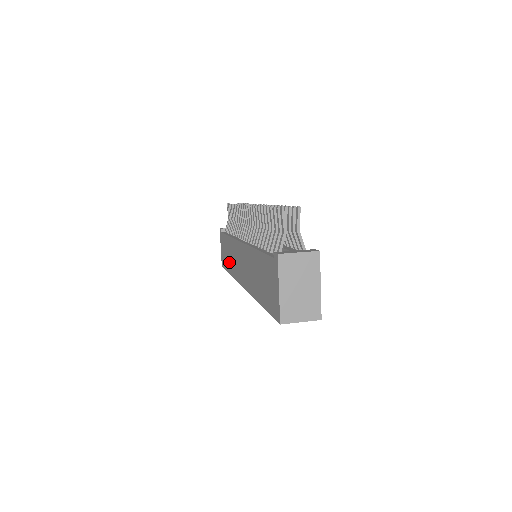
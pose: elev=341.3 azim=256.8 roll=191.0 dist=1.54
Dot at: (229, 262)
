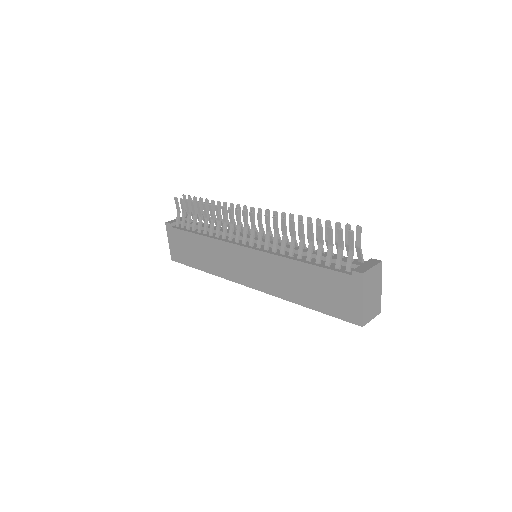
Dot at: (202, 260)
